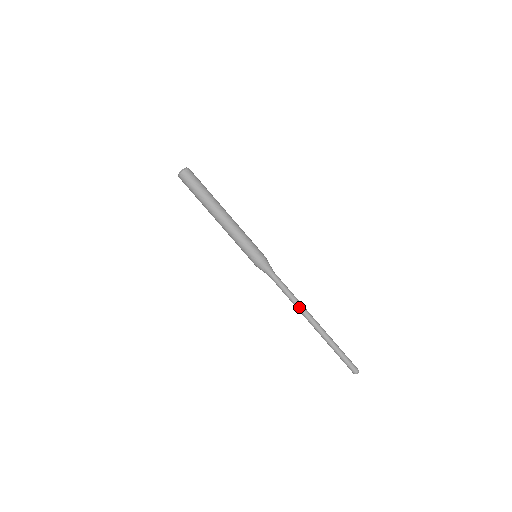
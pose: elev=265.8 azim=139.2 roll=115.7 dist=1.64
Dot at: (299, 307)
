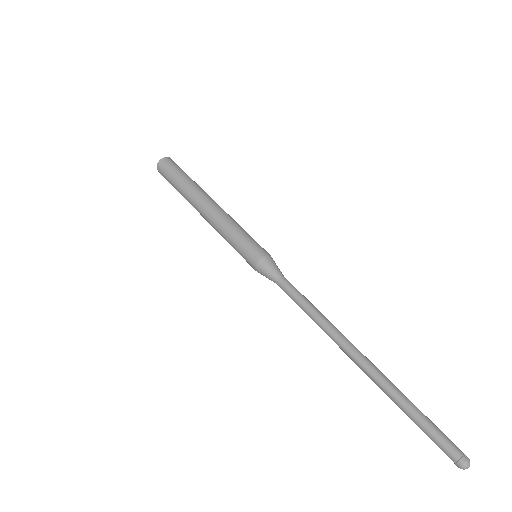
Dot at: (332, 326)
